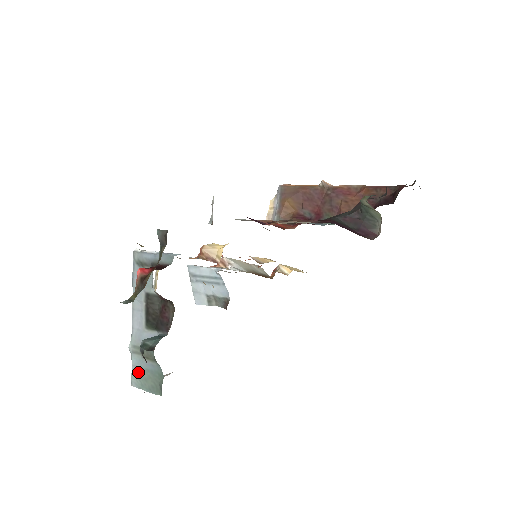
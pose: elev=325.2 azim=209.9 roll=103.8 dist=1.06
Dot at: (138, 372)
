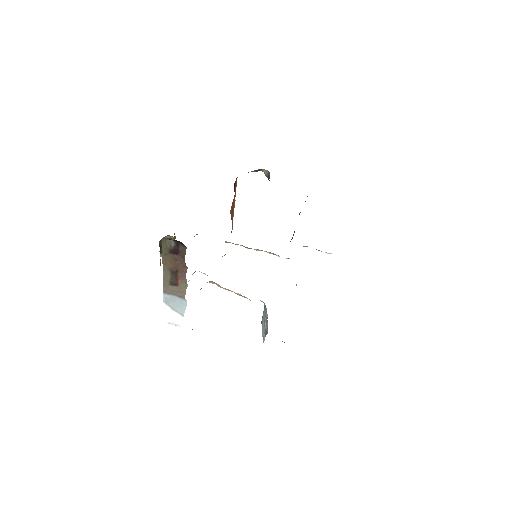
Dot at: occluded
